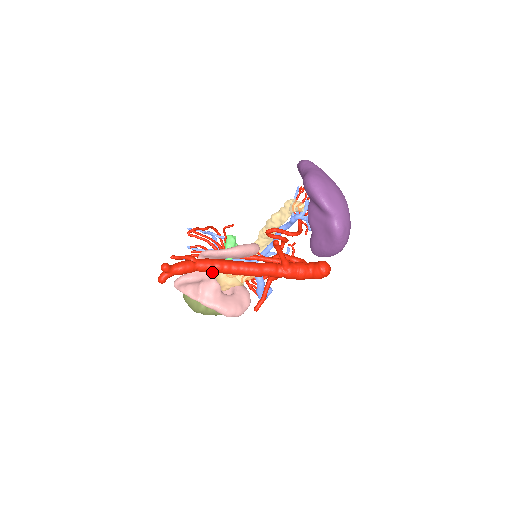
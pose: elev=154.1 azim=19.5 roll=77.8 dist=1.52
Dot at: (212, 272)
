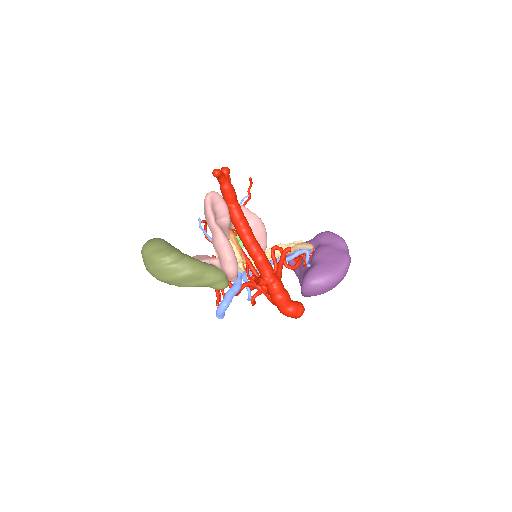
Dot at: (240, 218)
